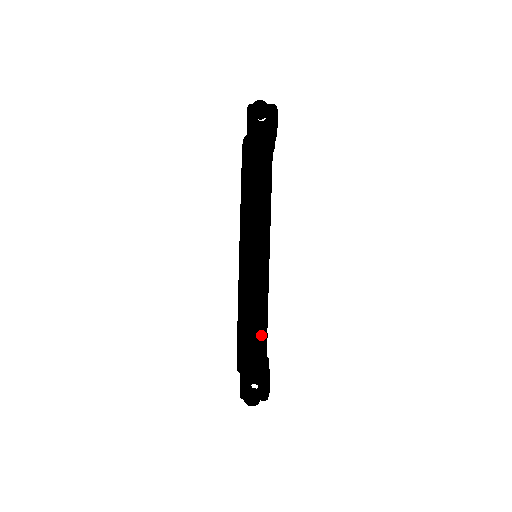
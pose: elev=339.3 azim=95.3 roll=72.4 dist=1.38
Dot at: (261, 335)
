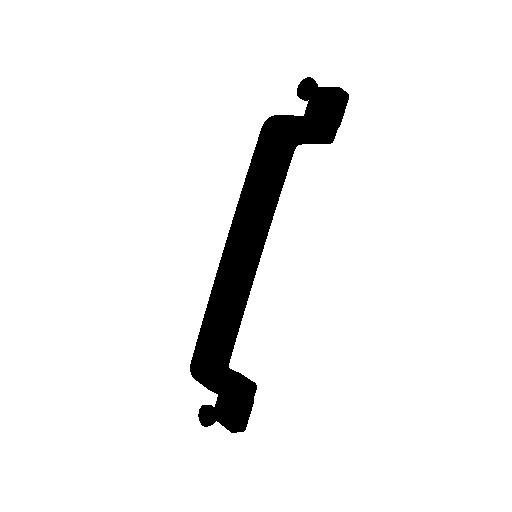
Dot at: (215, 342)
